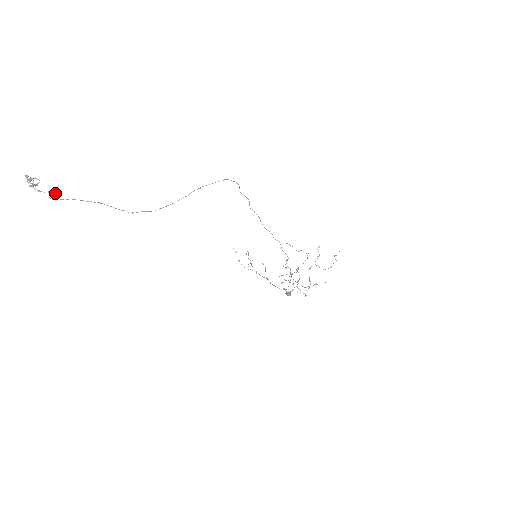
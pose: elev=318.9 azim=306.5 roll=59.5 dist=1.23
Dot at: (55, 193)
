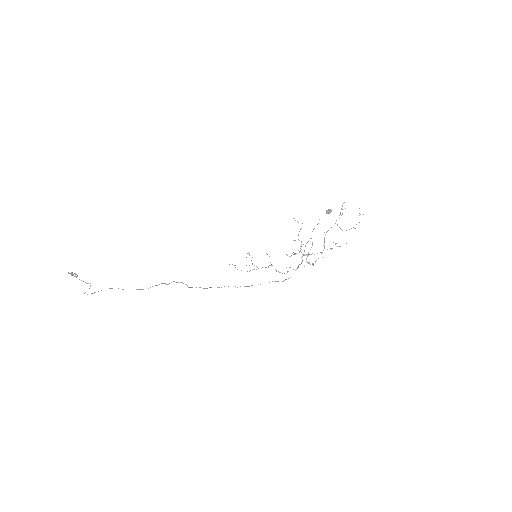
Dot at: occluded
